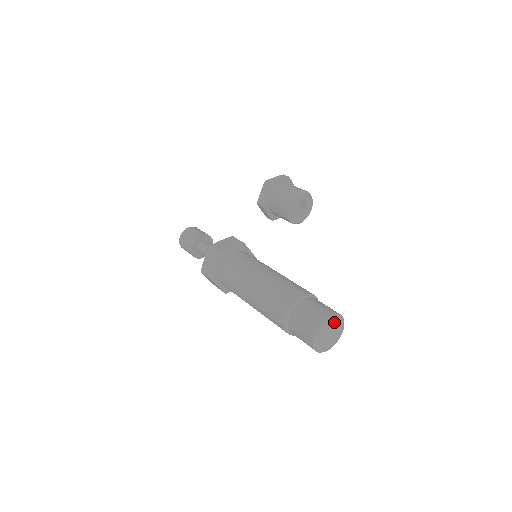
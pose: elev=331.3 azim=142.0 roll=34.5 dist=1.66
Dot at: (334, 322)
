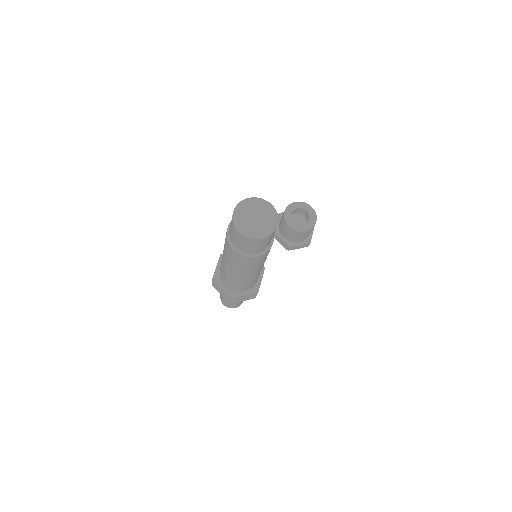
Dot at: (258, 205)
